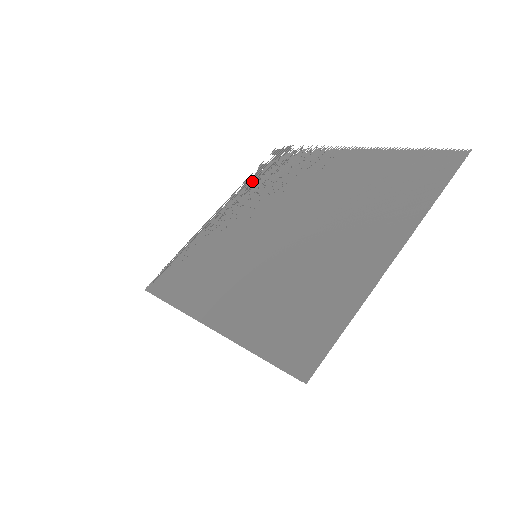
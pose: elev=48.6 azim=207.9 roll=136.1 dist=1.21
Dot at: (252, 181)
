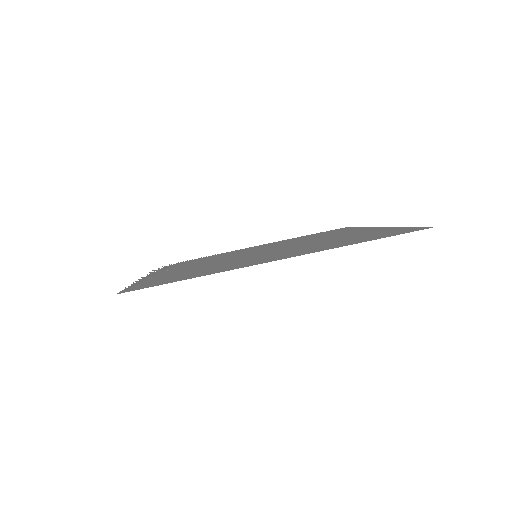
Dot at: (163, 268)
